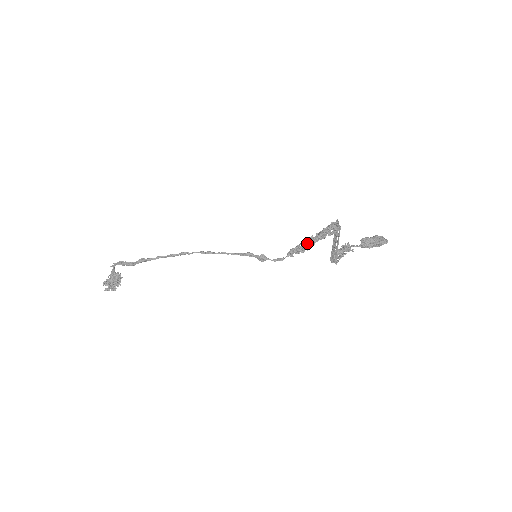
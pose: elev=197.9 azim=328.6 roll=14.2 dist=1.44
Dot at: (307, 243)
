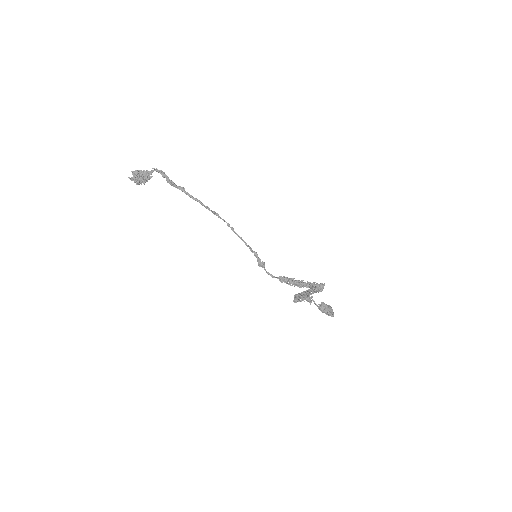
Dot at: (297, 283)
